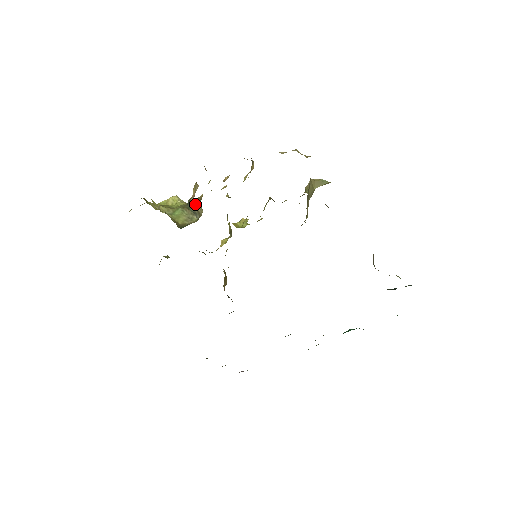
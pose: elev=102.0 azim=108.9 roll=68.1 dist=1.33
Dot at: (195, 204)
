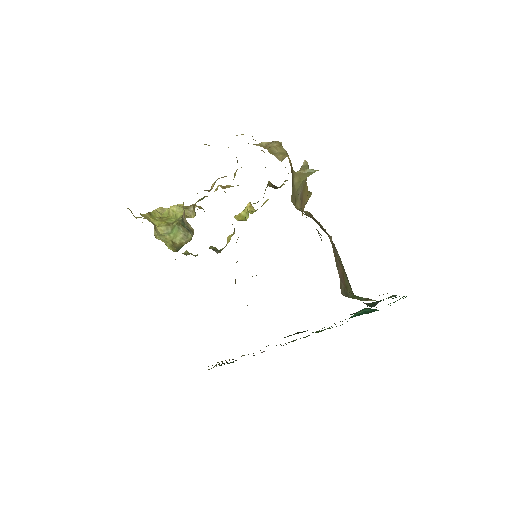
Dot at: (187, 222)
